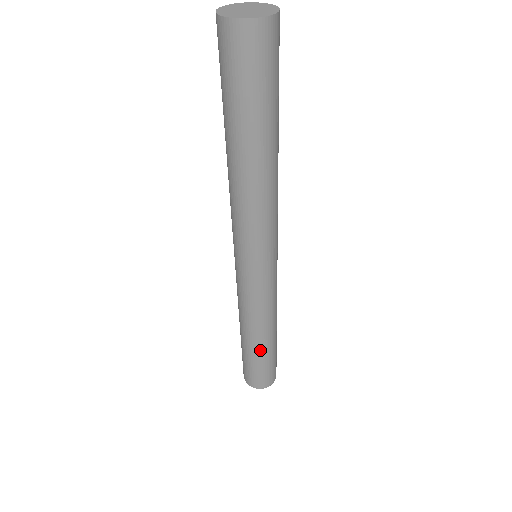
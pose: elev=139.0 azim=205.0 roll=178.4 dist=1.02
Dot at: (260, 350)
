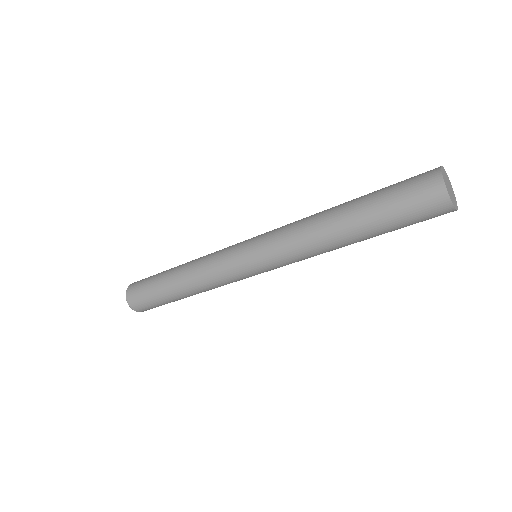
Dot at: (177, 297)
